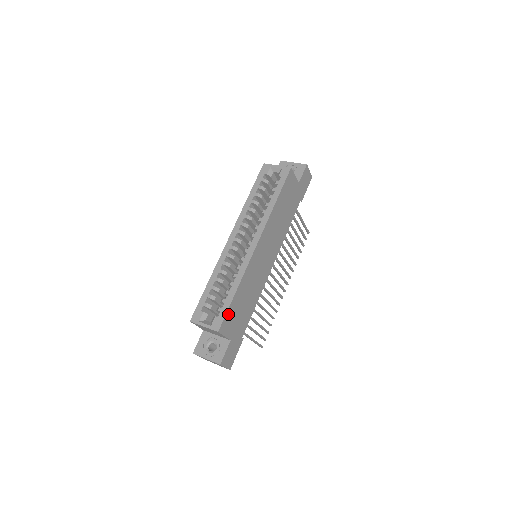
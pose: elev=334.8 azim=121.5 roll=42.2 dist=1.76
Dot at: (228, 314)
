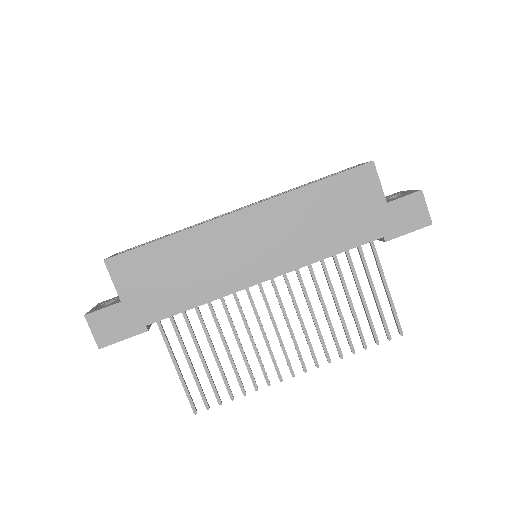
Dot at: (135, 255)
